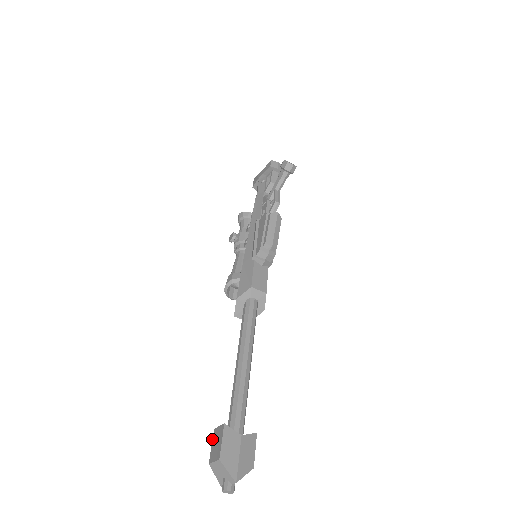
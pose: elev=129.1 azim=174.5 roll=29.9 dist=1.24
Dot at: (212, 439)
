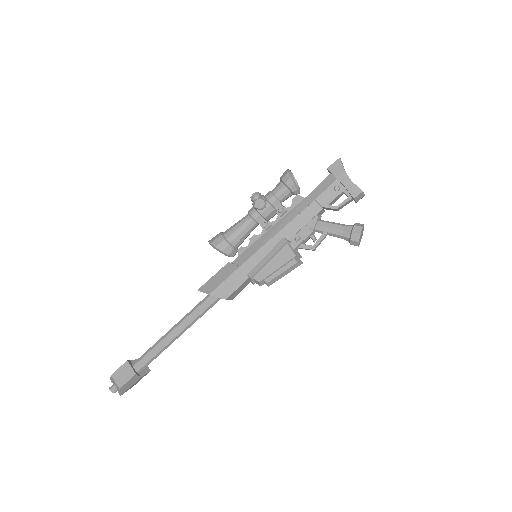
Dot at: (122, 365)
